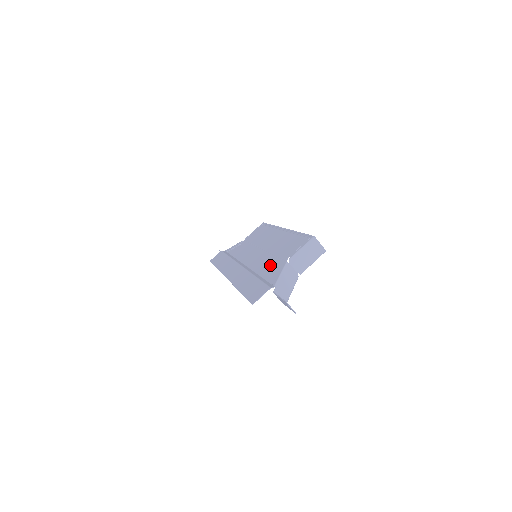
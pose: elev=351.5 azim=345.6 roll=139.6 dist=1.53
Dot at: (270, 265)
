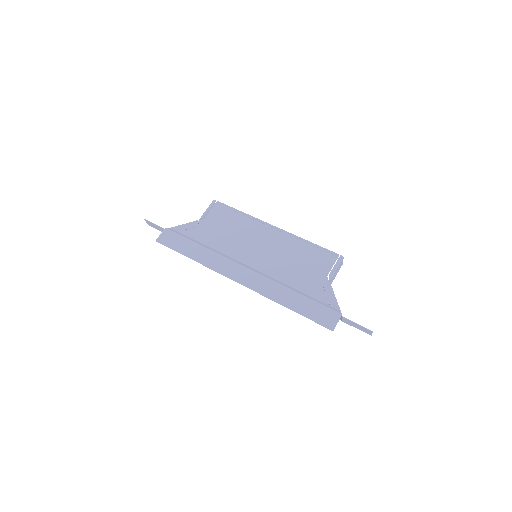
Dot at: (304, 279)
